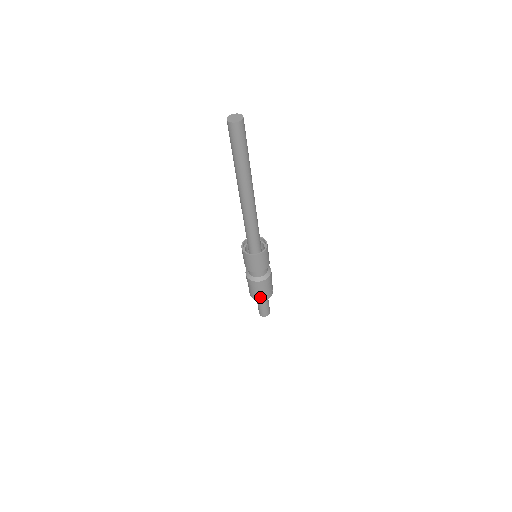
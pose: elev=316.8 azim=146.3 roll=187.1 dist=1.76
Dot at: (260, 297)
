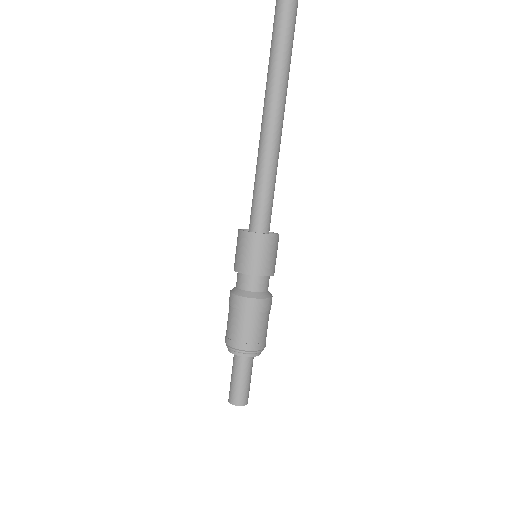
Dot at: (228, 335)
